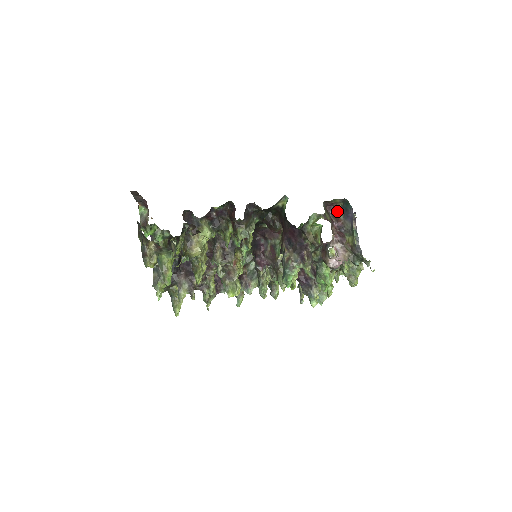
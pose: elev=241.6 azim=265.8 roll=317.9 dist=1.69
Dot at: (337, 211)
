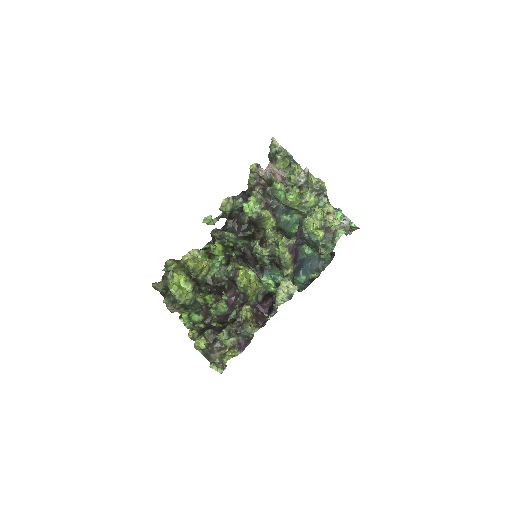
Dot at: occluded
